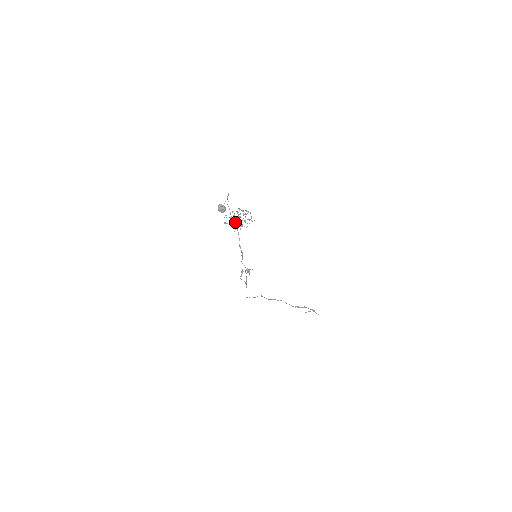
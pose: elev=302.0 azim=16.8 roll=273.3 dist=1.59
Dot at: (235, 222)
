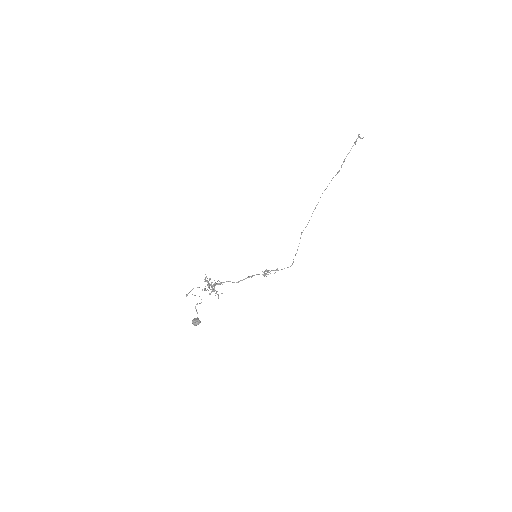
Dot at: (215, 285)
